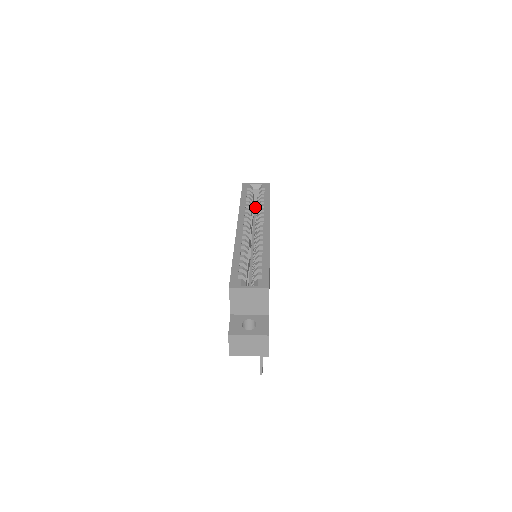
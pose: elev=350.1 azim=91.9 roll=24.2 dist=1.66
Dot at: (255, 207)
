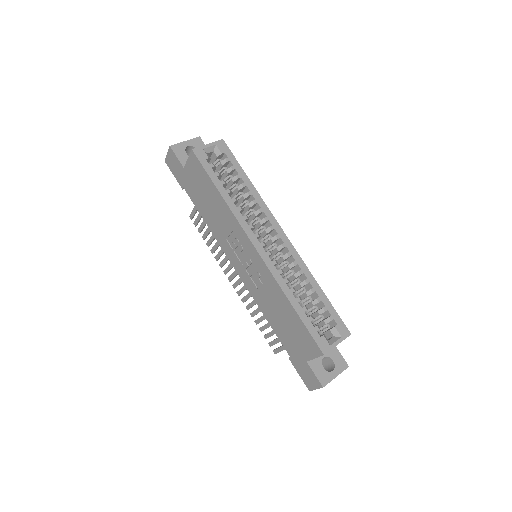
Dot at: occluded
